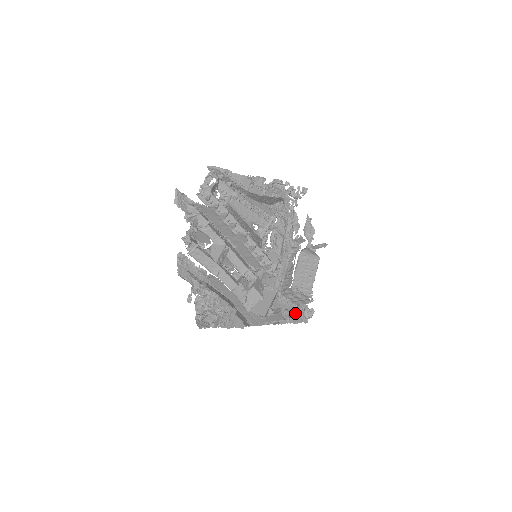
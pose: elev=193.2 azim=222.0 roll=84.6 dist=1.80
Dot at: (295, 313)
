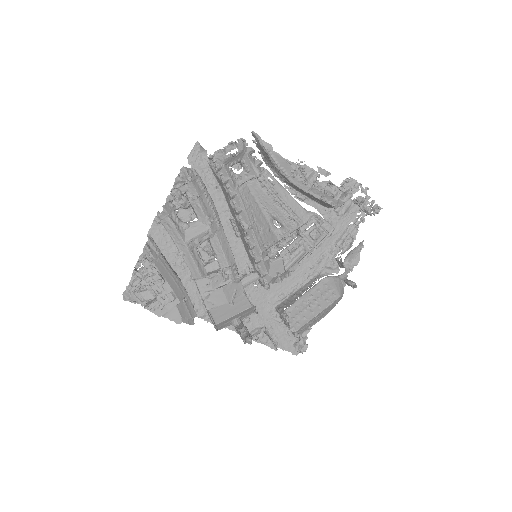
Dot at: (247, 342)
